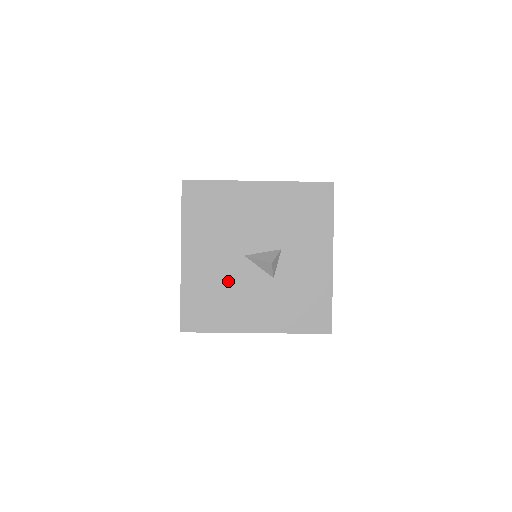
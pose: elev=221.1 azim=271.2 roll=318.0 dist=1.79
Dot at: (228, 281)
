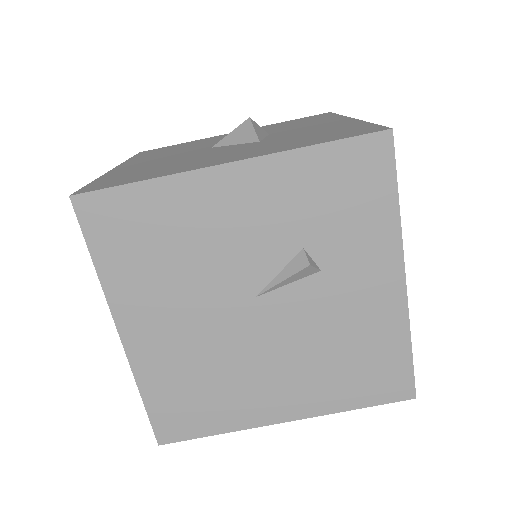
Dot at: (182, 159)
